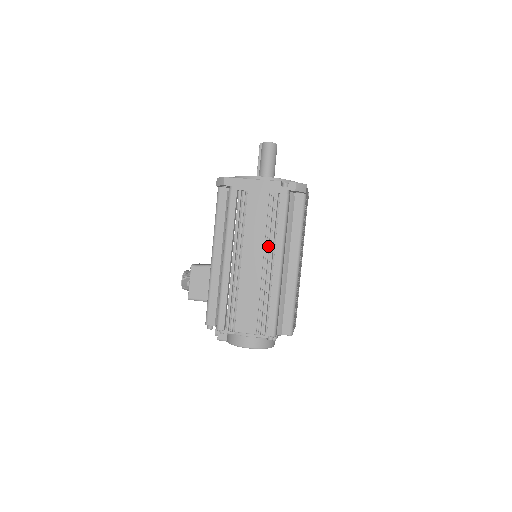
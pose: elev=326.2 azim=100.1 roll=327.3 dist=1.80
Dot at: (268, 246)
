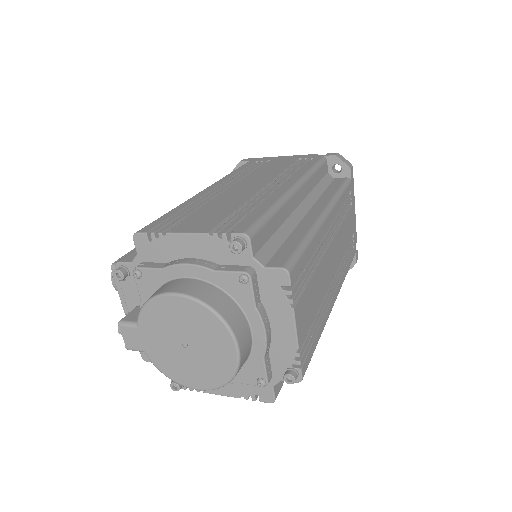
Dot at: (280, 178)
